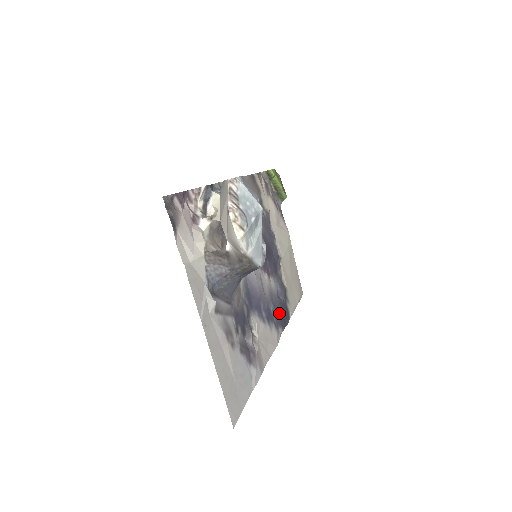
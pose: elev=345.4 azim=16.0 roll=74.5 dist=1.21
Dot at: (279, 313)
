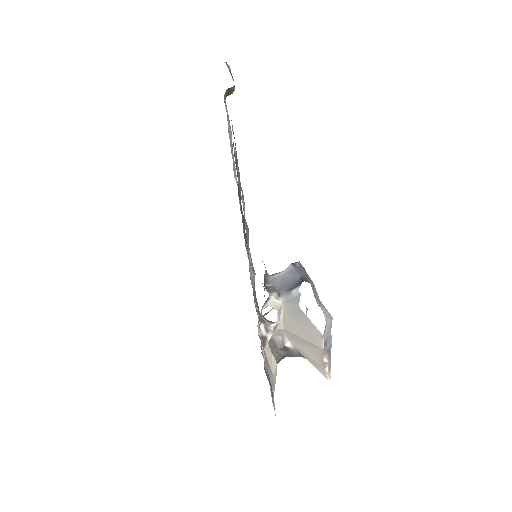
Dot at: occluded
